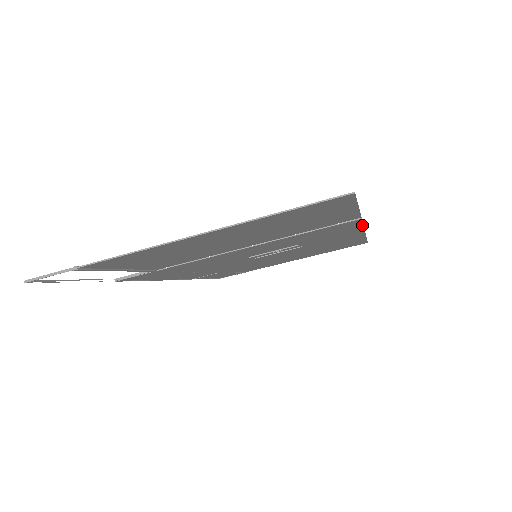
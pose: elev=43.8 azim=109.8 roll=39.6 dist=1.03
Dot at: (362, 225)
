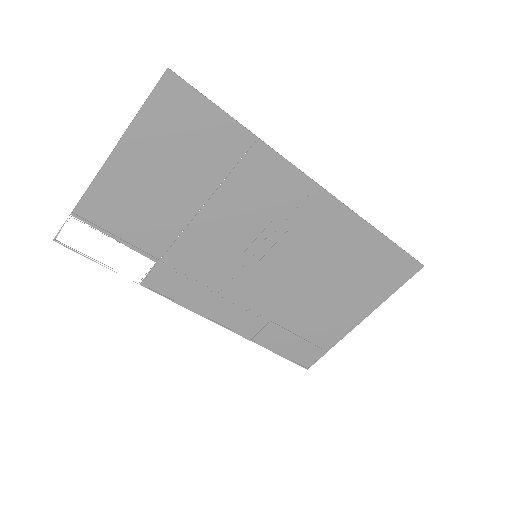
Dot at: (292, 165)
